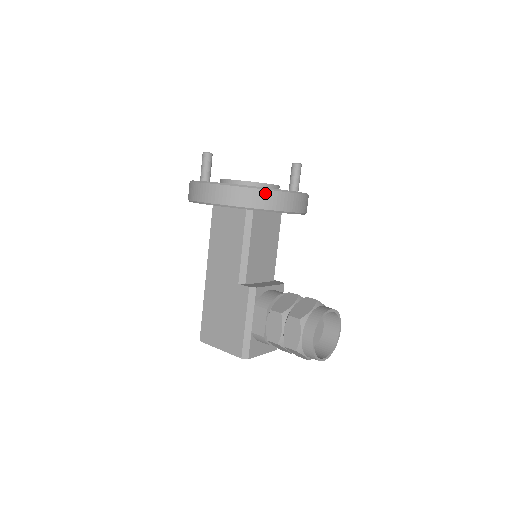
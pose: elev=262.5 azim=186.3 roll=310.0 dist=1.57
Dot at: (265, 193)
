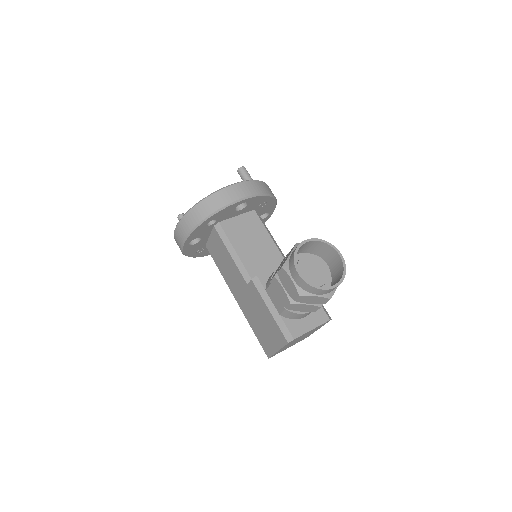
Dot at: (205, 202)
